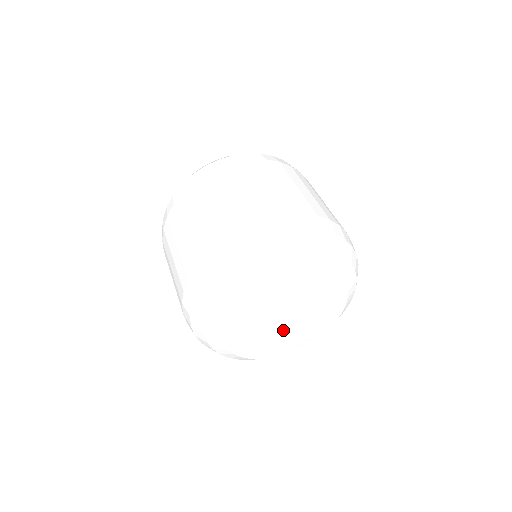
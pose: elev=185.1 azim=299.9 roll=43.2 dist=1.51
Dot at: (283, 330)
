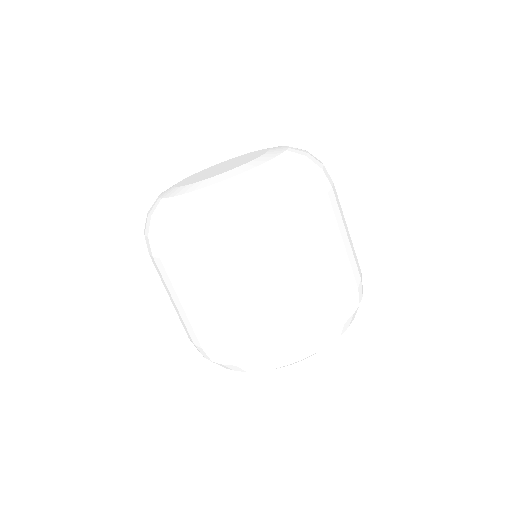
Dot at: occluded
